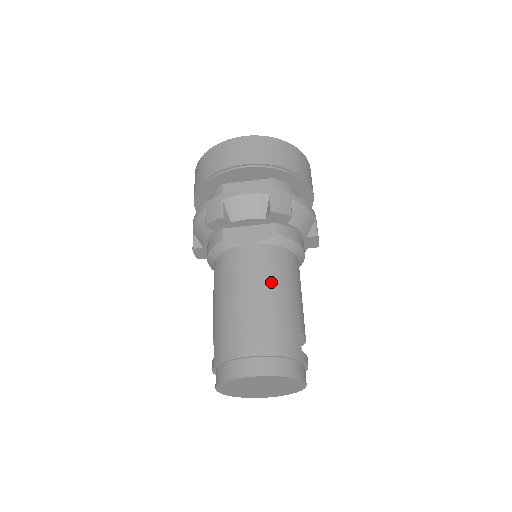
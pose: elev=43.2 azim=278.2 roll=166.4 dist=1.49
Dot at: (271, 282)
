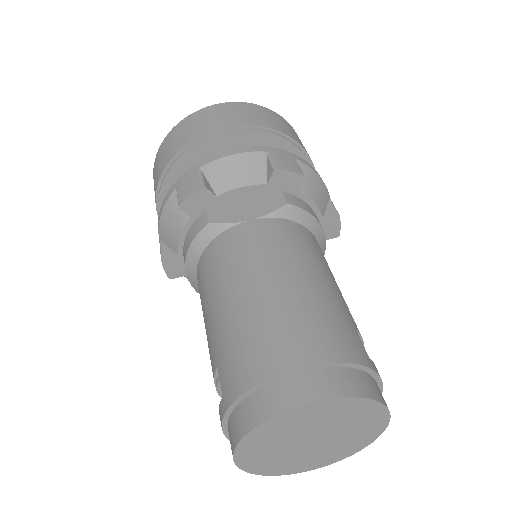
Dot at: (295, 261)
